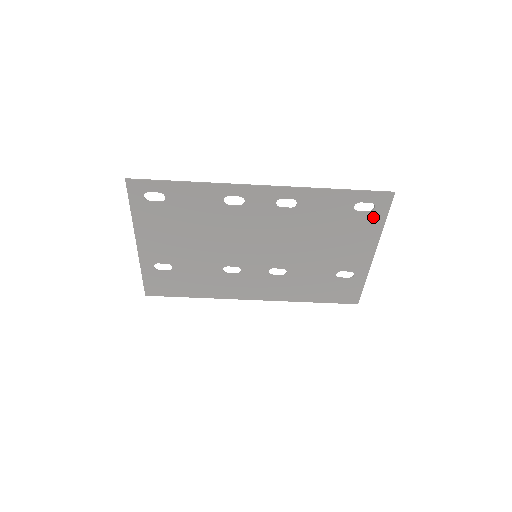
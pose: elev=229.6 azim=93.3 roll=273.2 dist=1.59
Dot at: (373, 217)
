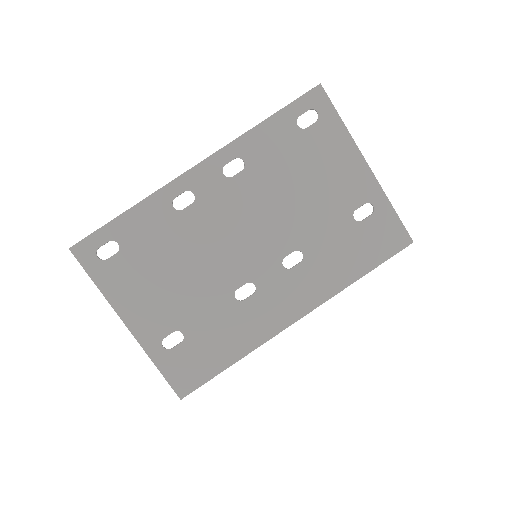
Dot at: (326, 124)
